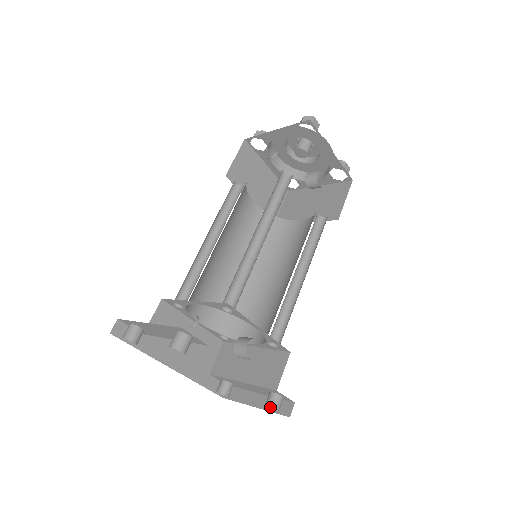
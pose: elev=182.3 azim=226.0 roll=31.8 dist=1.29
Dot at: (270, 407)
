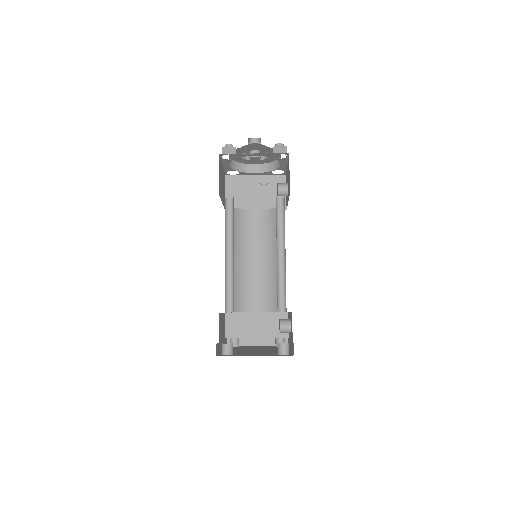
Dot at: occluded
